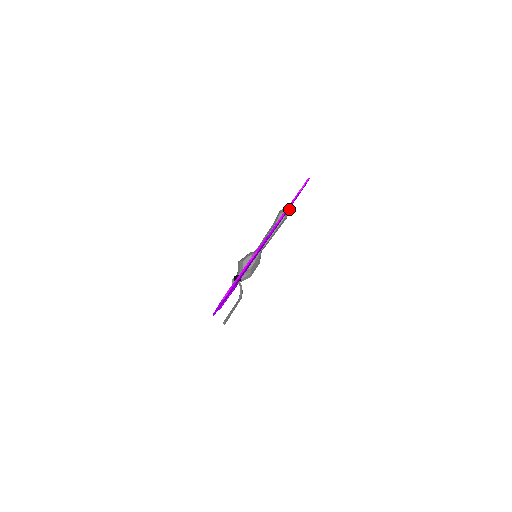
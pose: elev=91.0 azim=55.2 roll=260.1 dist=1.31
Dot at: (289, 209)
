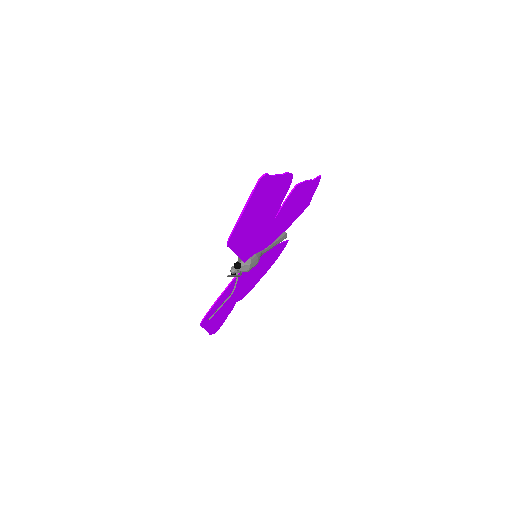
Dot at: (283, 247)
